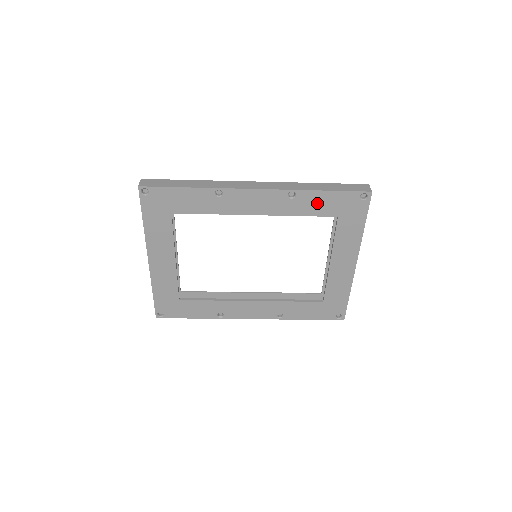
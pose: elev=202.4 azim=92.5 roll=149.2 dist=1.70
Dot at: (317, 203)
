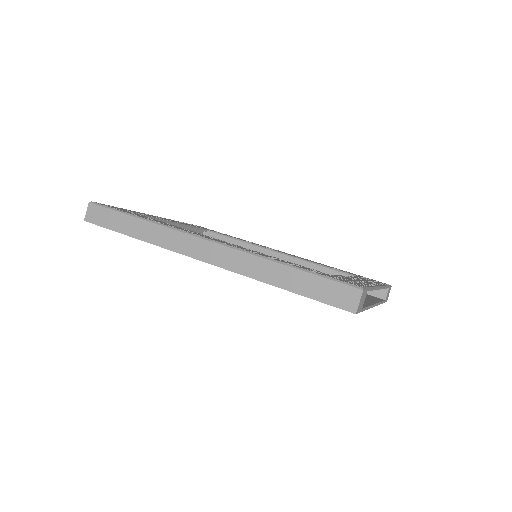
Dot at: occluded
